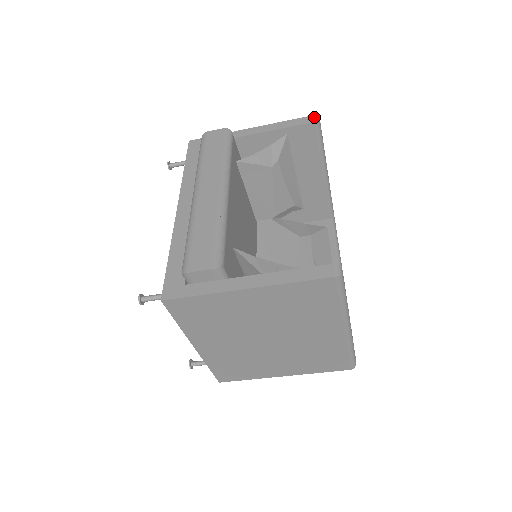
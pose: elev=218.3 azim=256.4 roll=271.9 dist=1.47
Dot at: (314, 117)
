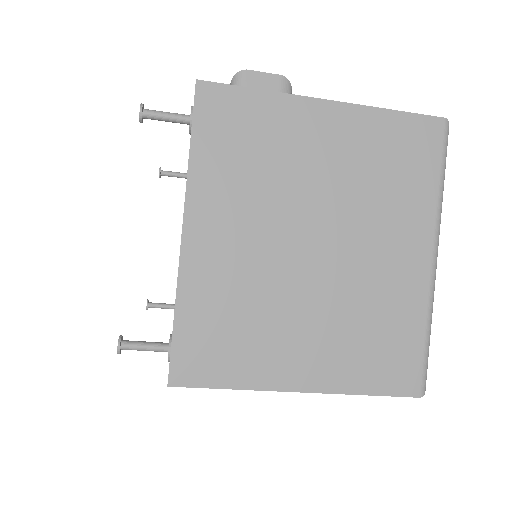
Dot at: occluded
